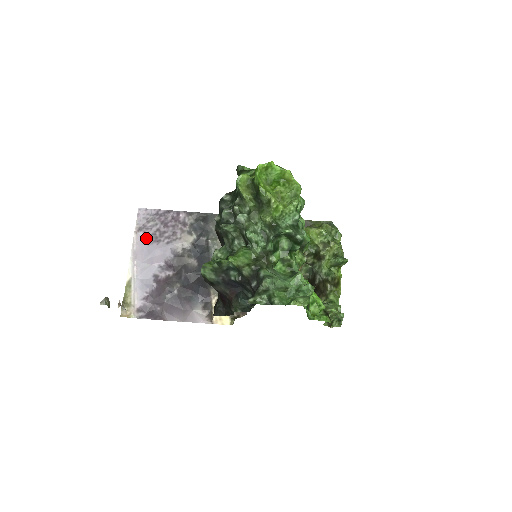
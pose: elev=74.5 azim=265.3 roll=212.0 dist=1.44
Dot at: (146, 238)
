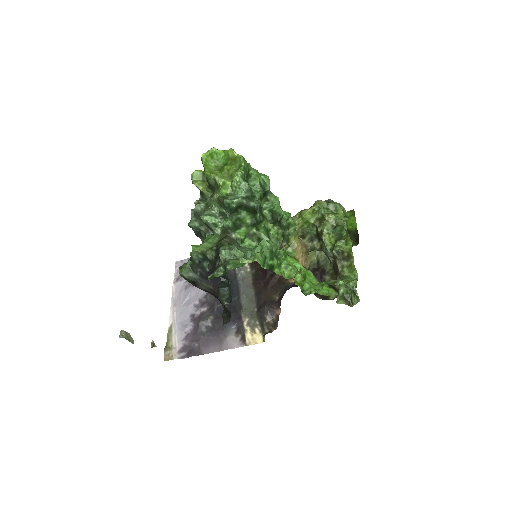
Dot at: (183, 285)
